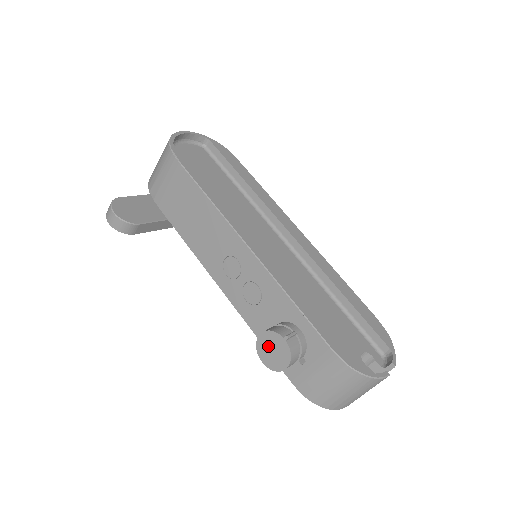
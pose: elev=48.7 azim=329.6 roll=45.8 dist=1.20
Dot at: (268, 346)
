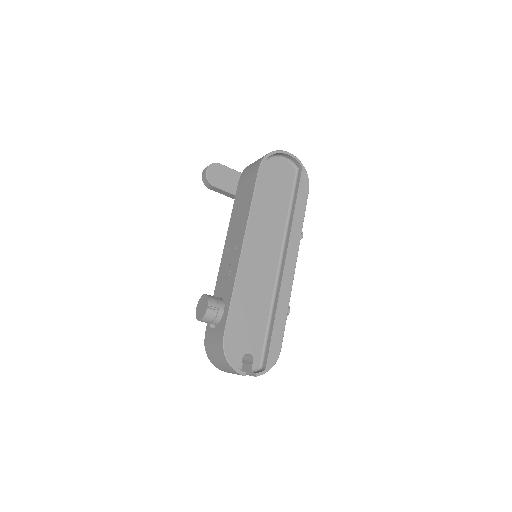
Dot at: (202, 303)
